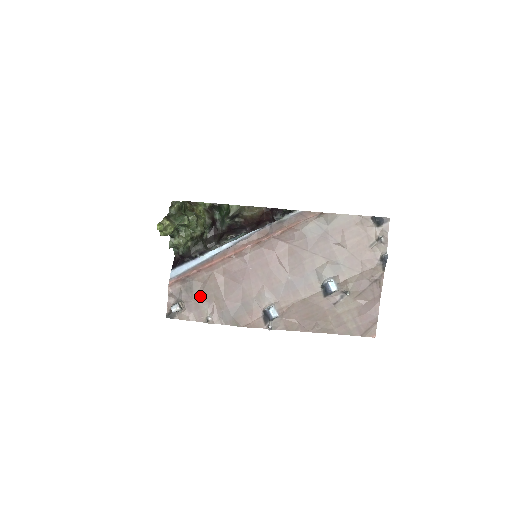
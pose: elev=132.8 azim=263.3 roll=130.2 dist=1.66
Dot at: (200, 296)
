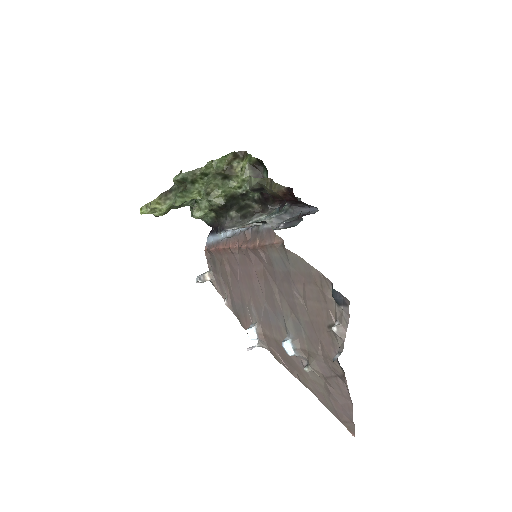
Dot at: (220, 275)
